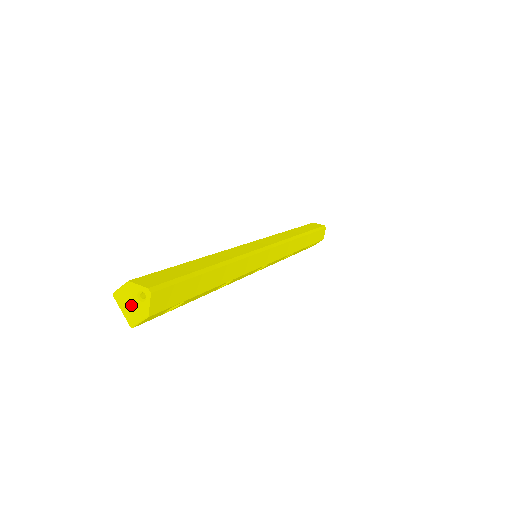
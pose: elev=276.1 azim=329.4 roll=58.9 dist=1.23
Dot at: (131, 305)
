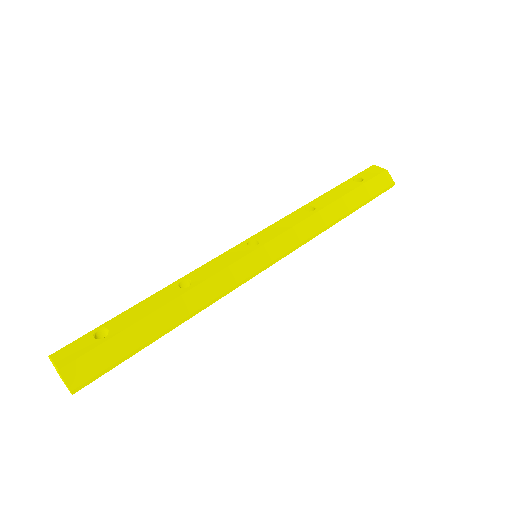
Dot at: occluded
